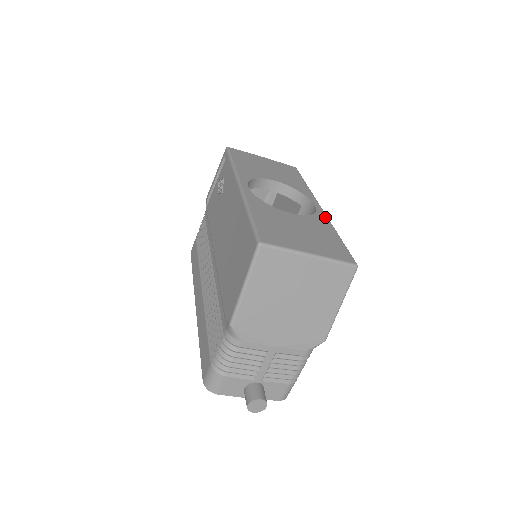
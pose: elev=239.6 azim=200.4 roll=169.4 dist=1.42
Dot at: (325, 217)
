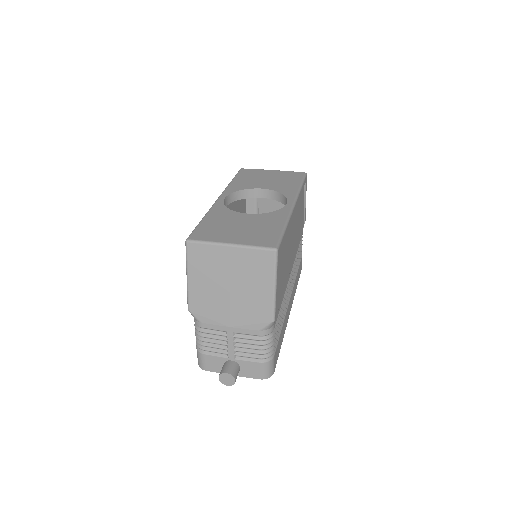
Dot at: (287, 212)
